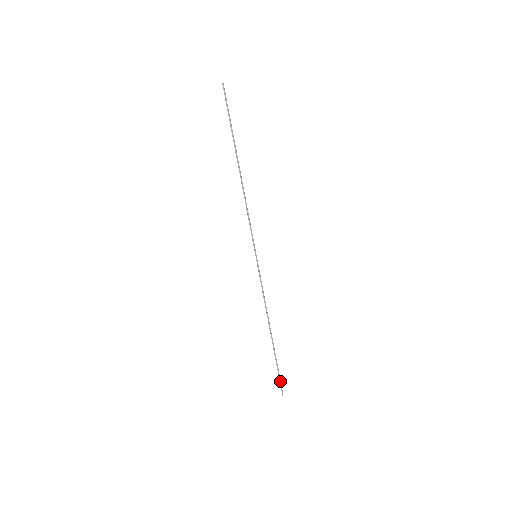
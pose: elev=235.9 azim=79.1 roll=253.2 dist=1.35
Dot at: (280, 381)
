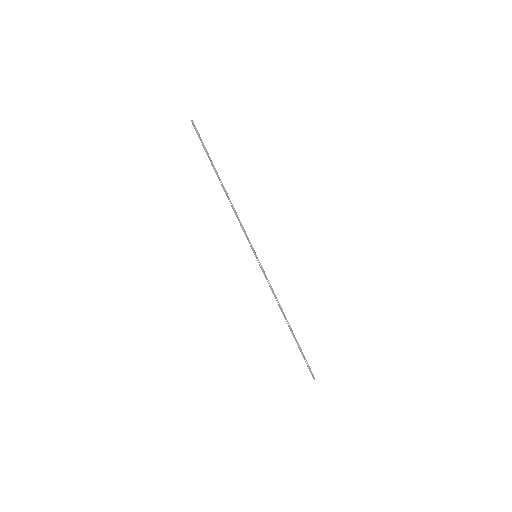
Dot at: (308, 366)
